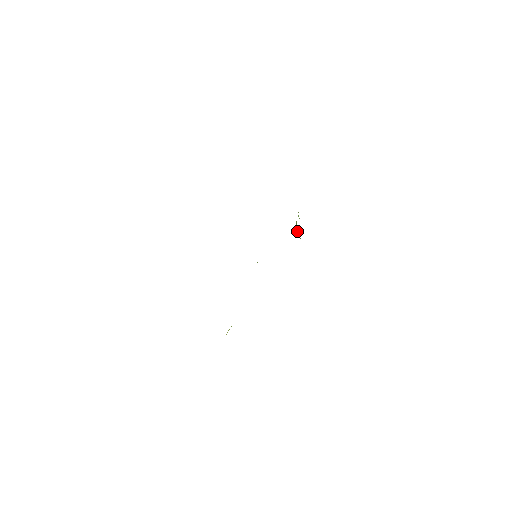
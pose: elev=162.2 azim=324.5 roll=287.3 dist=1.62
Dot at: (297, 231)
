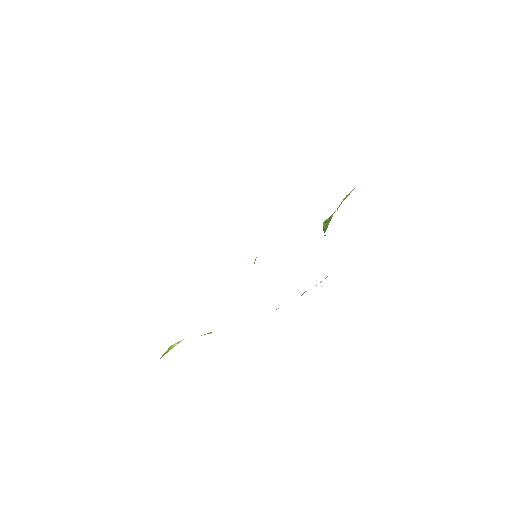
Dot at: (326, 227)
